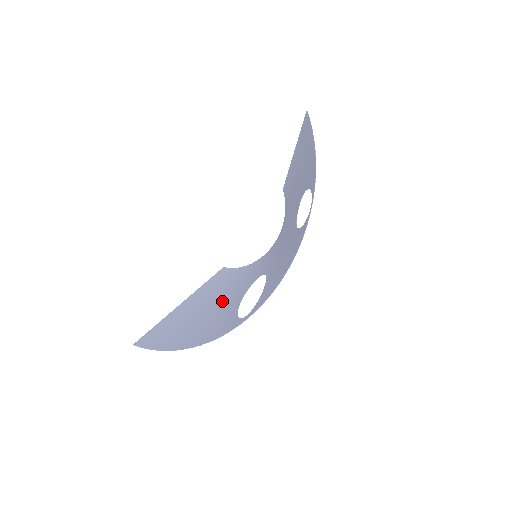
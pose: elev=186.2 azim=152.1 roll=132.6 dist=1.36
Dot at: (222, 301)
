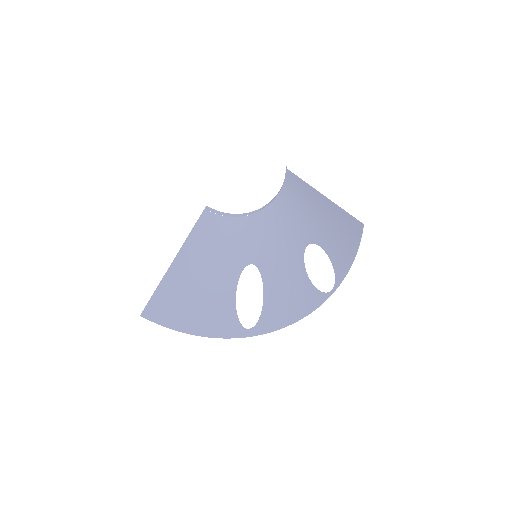
Dot at: (214, 274)
